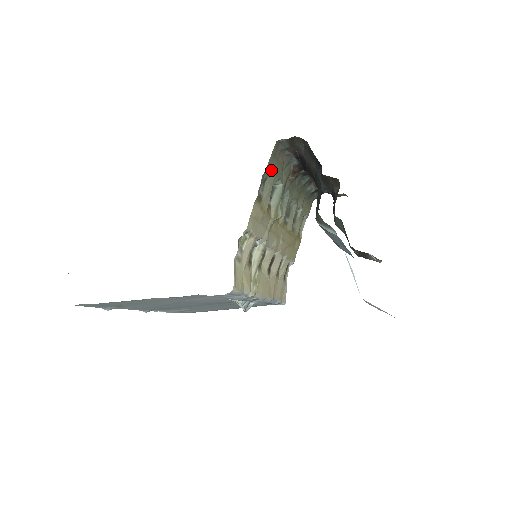
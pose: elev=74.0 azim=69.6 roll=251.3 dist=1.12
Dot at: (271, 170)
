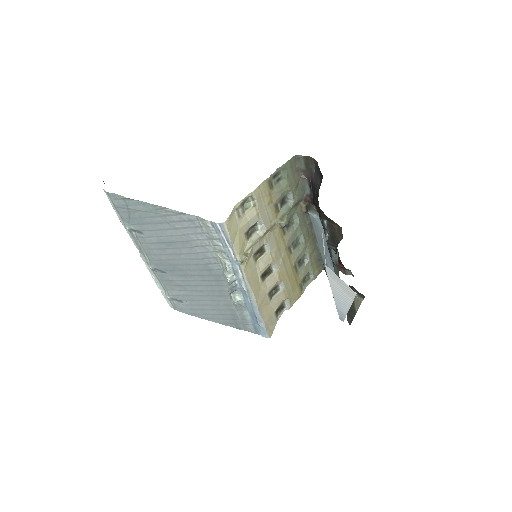
Dot at: (286, 174)
